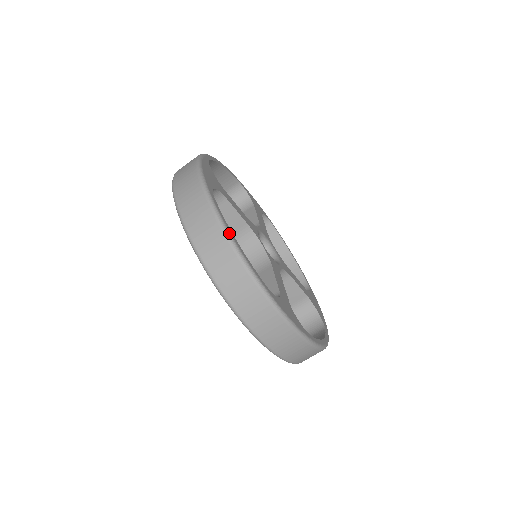
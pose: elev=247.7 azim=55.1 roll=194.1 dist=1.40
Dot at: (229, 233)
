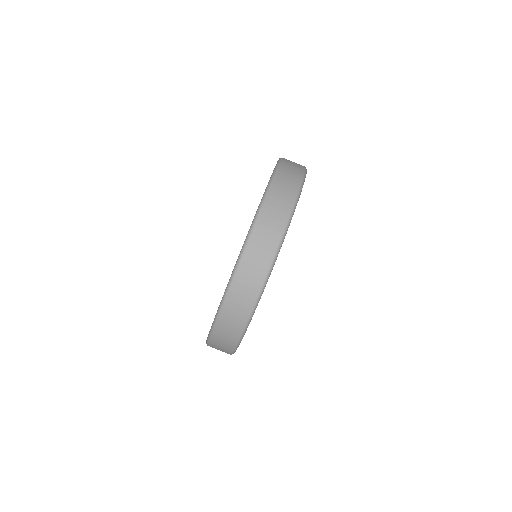
Dot at: occluded
